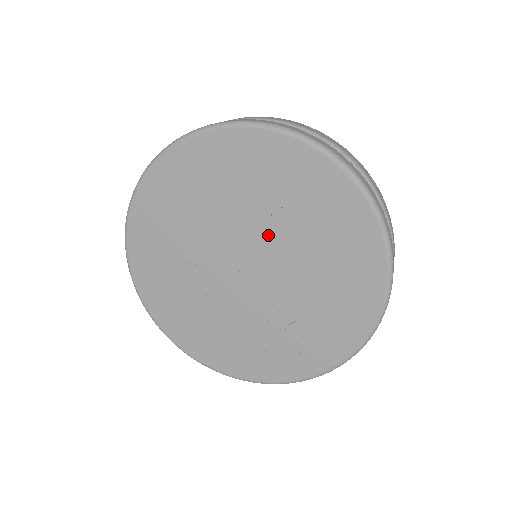
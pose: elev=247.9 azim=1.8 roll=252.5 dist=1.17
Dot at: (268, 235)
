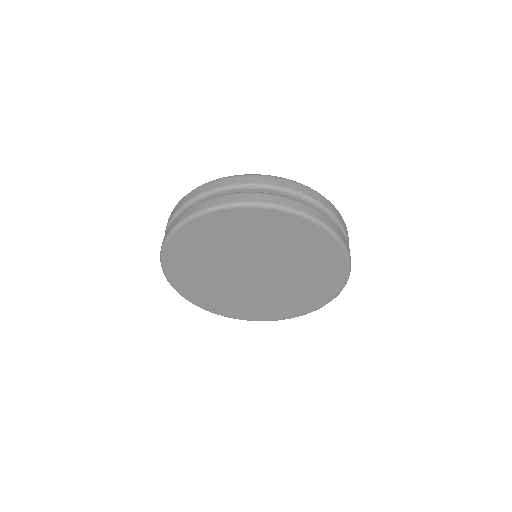
Dot at: (283, 269)
